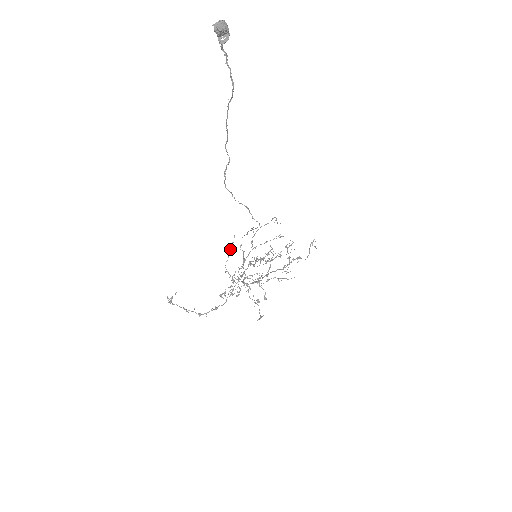
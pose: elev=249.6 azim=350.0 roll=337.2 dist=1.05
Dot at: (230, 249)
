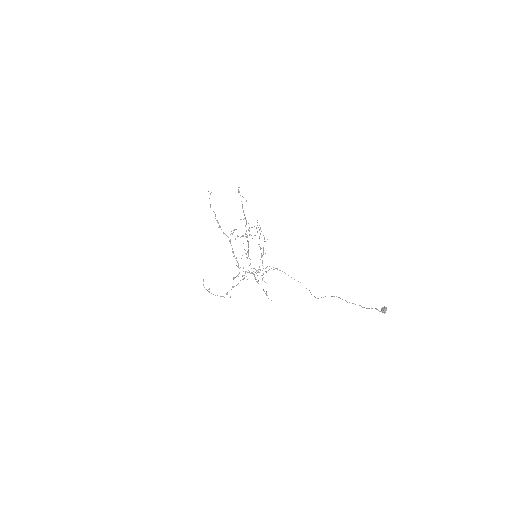
Dot at: occluded
